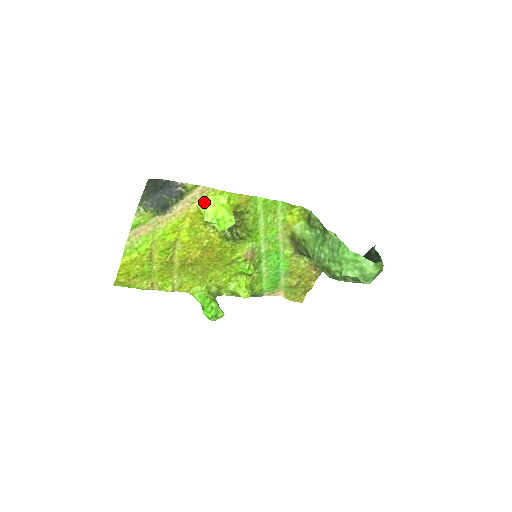
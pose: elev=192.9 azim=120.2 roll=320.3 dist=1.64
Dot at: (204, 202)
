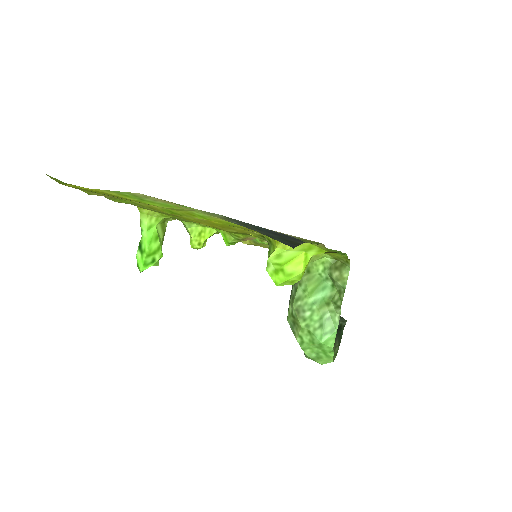
Dot at: occluded
